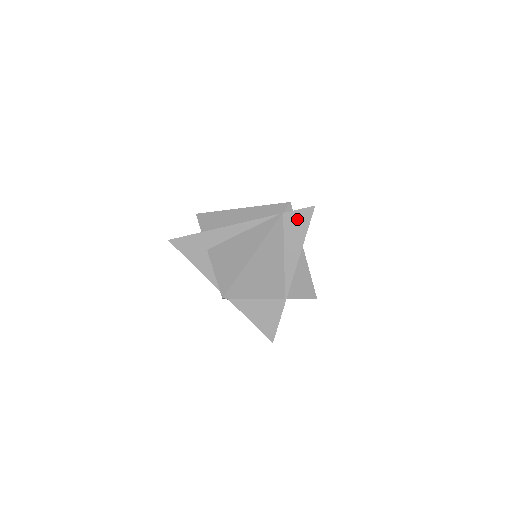
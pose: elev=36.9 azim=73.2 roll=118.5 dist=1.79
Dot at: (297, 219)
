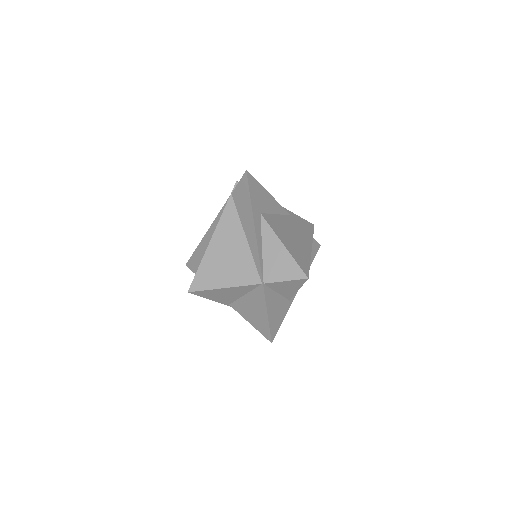
Dot at: (241, 193)
